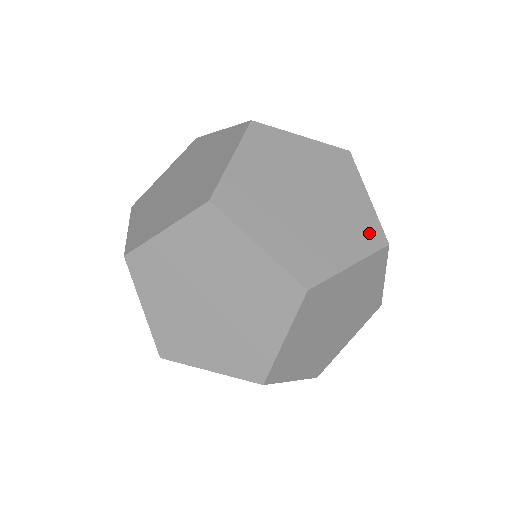
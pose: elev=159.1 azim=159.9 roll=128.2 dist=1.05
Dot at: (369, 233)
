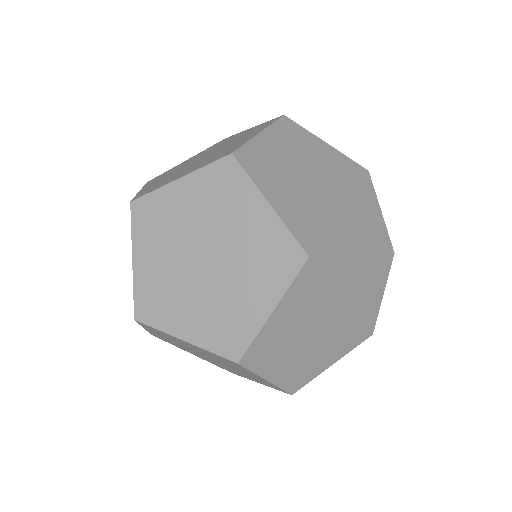
Dot at: occluded
